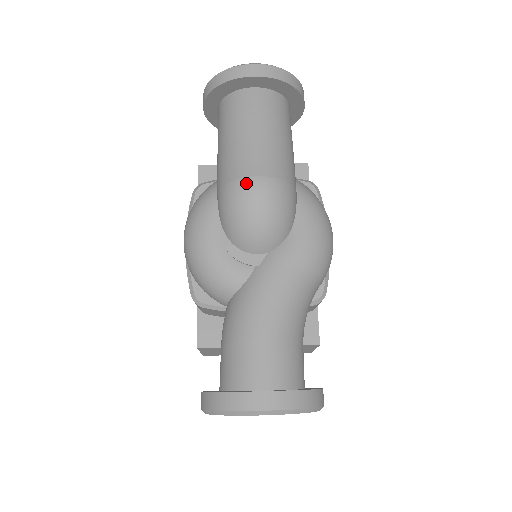
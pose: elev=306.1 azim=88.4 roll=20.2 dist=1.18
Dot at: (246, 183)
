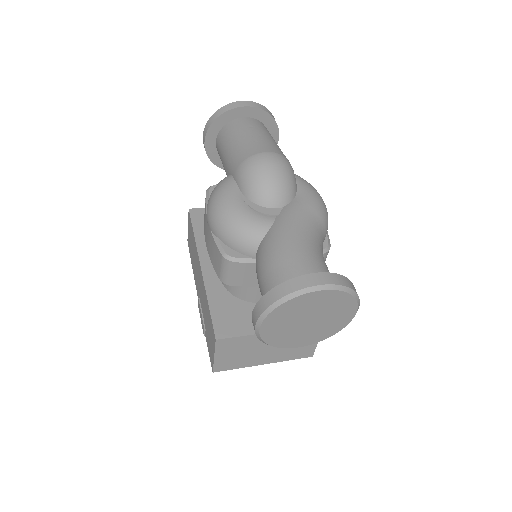
Dot at: (260, 156)
